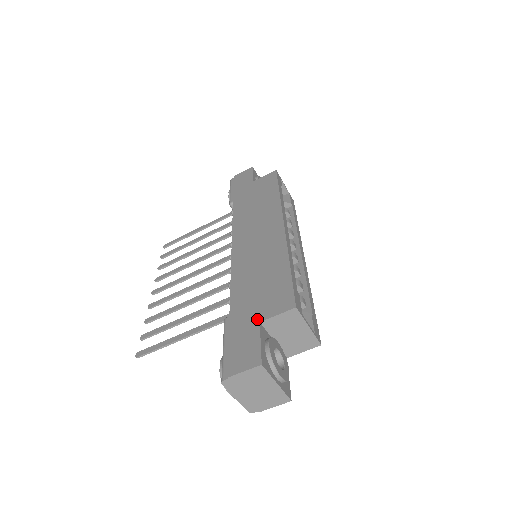
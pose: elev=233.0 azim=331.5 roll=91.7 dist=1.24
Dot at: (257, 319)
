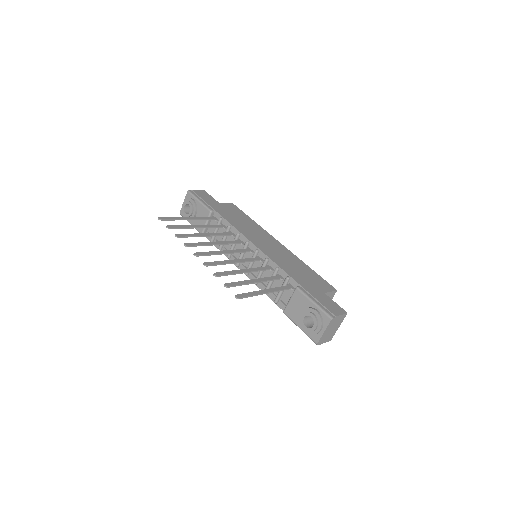
Dot at: (322, 291)
